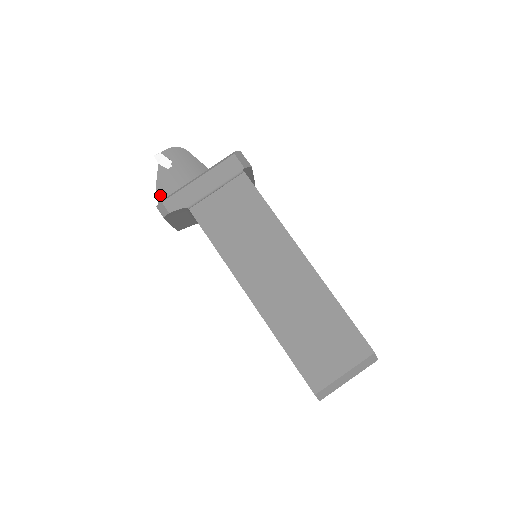
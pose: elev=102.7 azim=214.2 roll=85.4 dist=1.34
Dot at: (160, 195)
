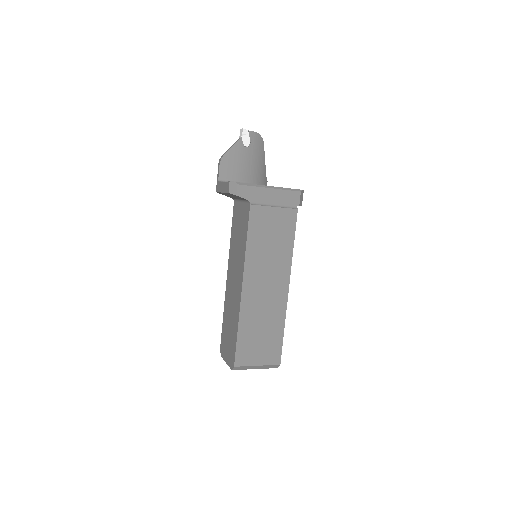
Dot at: (226, 160)
